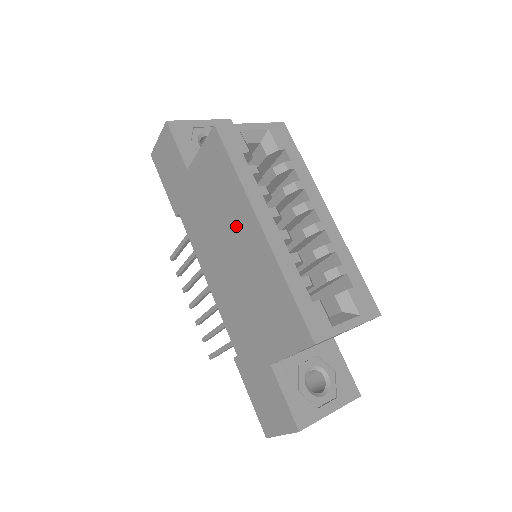
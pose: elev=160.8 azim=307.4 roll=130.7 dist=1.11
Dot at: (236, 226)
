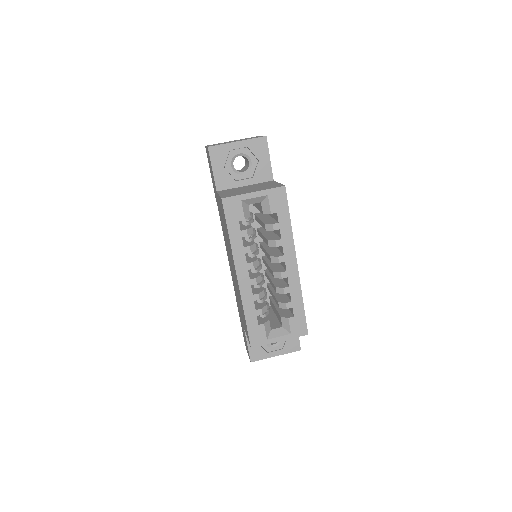
Dot at: (231, 258)
